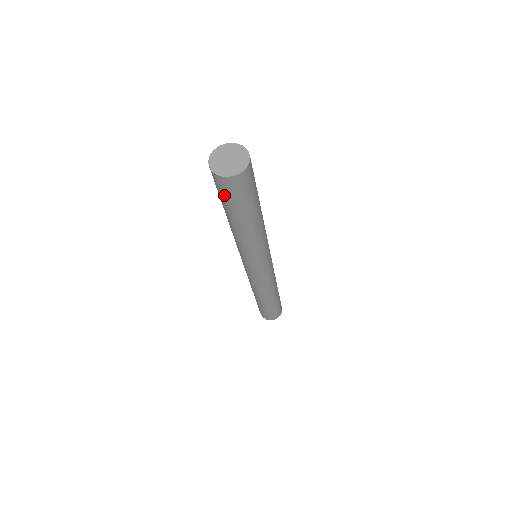
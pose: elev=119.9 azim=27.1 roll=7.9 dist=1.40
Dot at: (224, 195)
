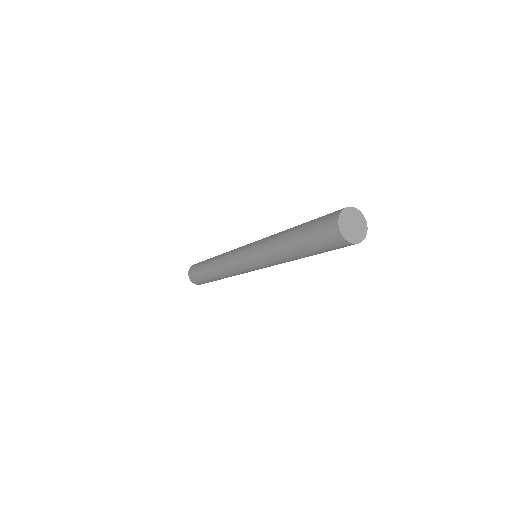
Dot at: (330, 248)
